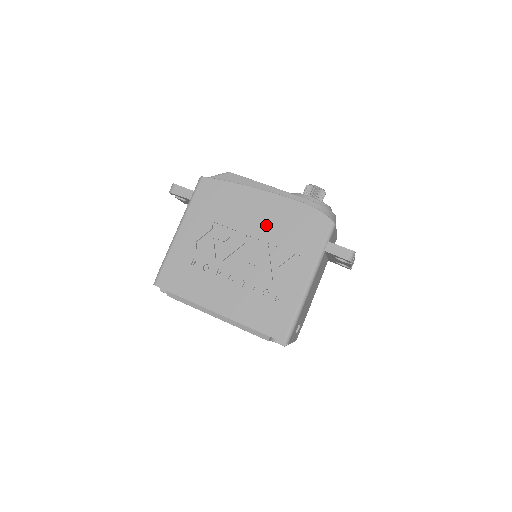
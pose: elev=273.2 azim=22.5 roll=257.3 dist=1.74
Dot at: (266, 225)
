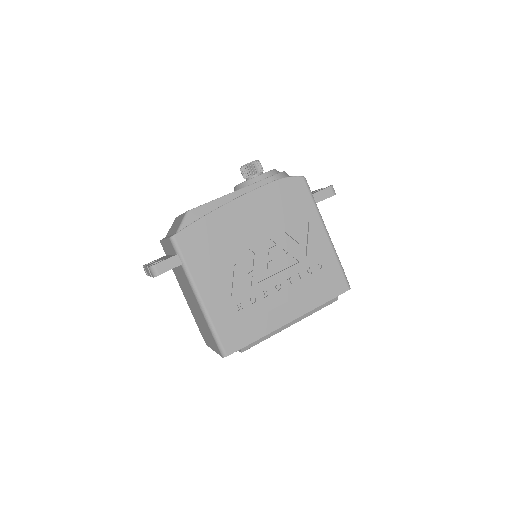
Dot at: (263, 224)
